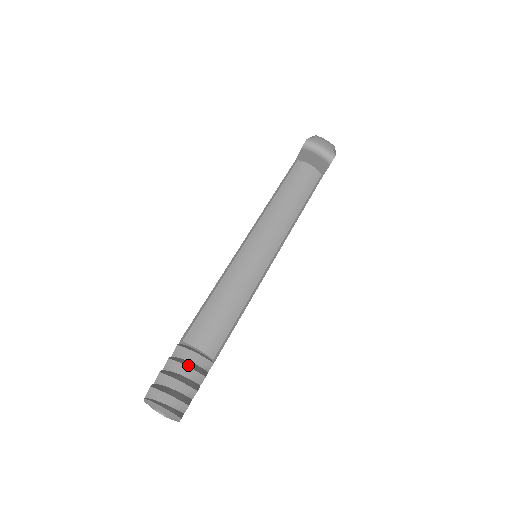
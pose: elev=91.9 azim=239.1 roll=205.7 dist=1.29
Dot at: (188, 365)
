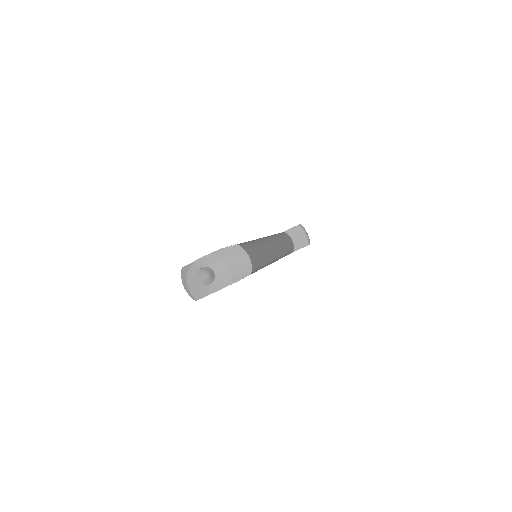
Dot at: (243, 259)
